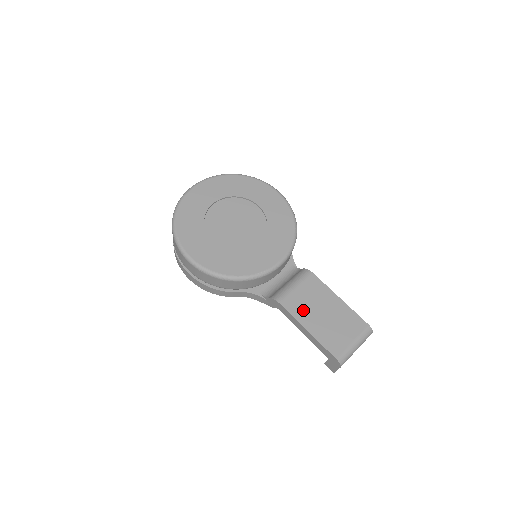
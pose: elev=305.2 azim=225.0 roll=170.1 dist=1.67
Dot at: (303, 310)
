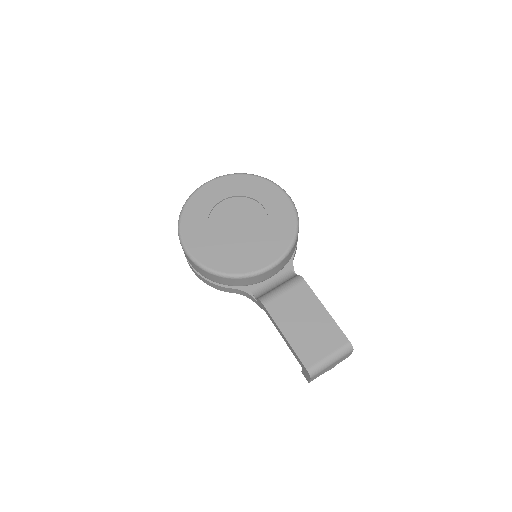
Dot at: (285, 315)
